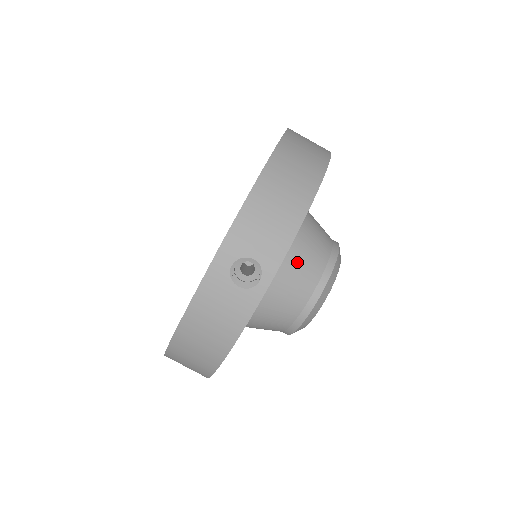
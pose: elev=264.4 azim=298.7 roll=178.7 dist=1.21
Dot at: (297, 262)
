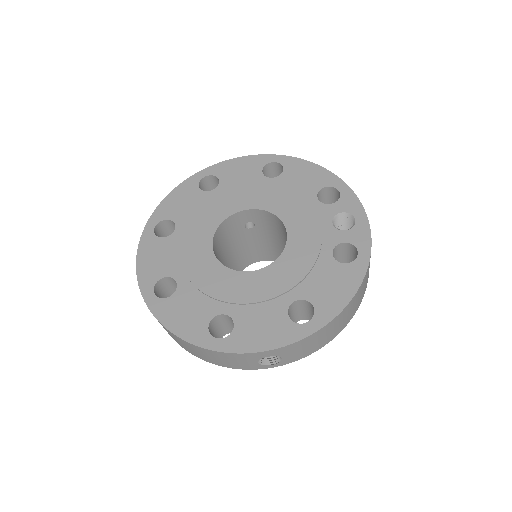
Dot at: occluded
